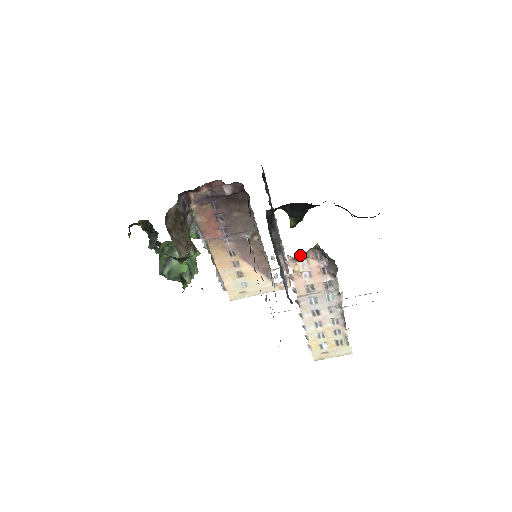
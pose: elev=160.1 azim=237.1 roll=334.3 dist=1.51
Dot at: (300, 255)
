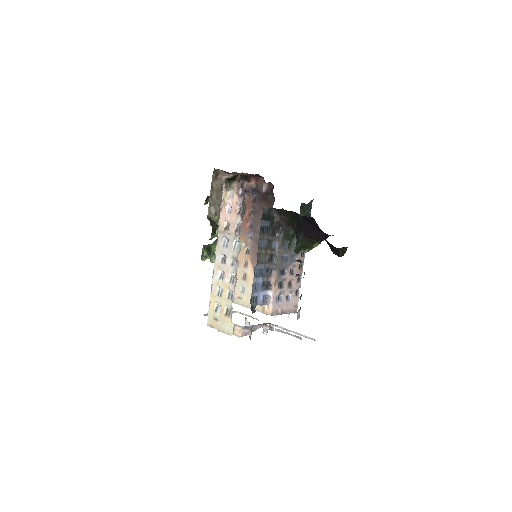
Dot at: (228, 181)
